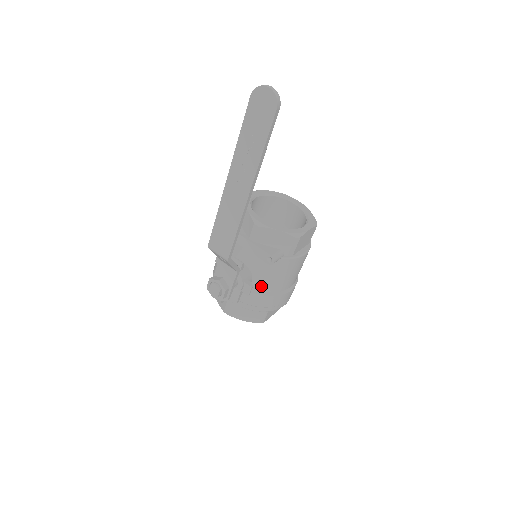
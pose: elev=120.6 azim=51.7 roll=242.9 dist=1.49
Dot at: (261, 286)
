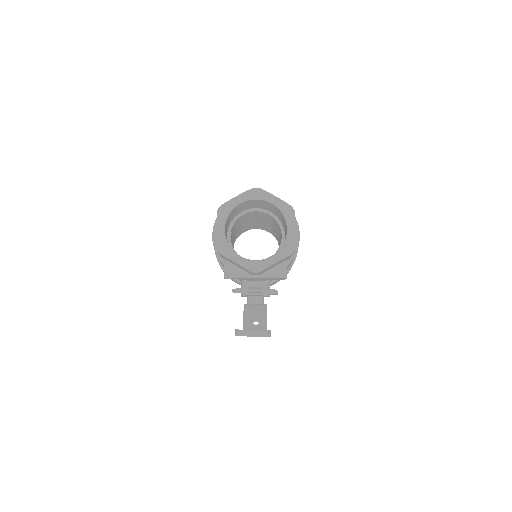
Dot at: occluded
